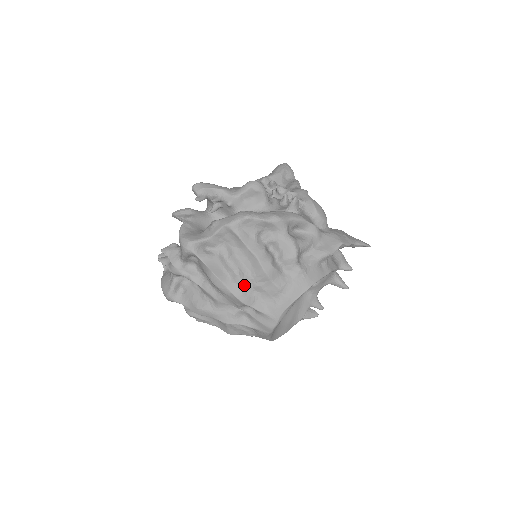
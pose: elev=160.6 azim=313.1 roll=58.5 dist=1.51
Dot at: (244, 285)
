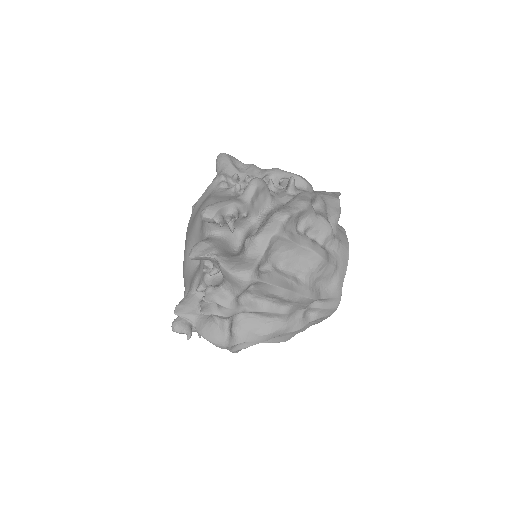
Dot at: (308, 283)
